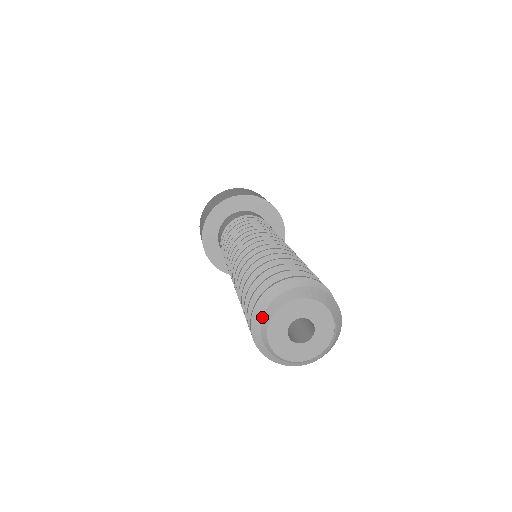
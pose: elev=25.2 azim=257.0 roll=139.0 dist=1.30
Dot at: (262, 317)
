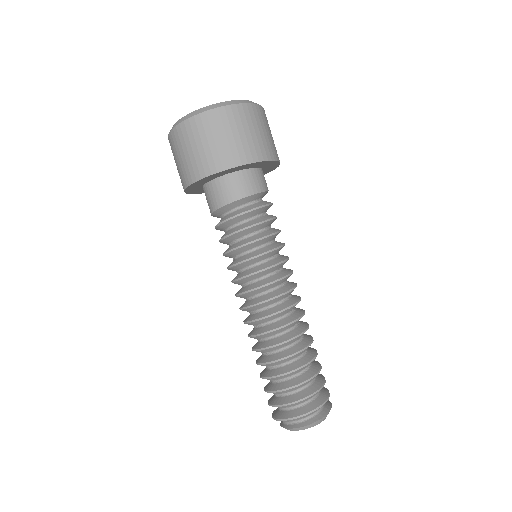
Dot at: occluded
